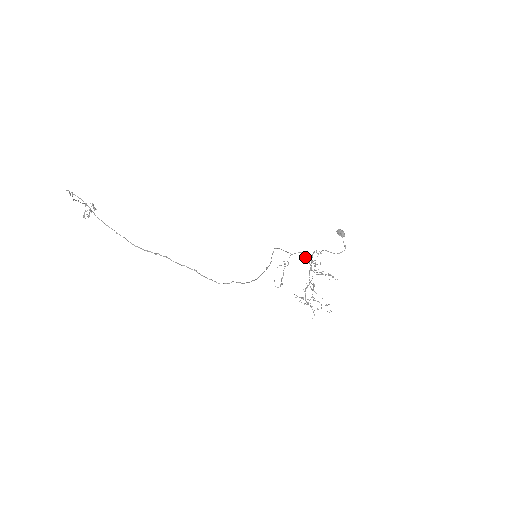
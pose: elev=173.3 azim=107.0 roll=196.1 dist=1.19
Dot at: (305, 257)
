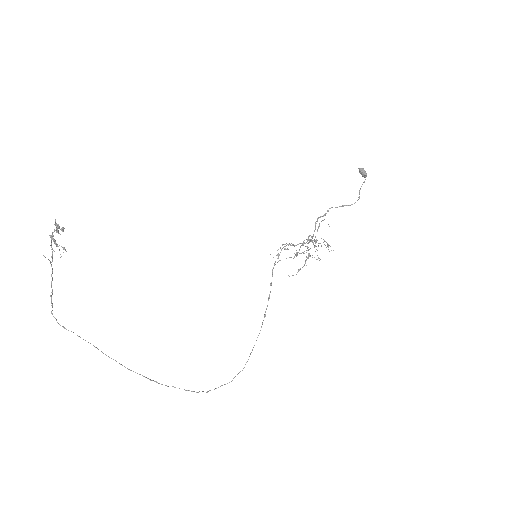
Dot at: (308, 237)
